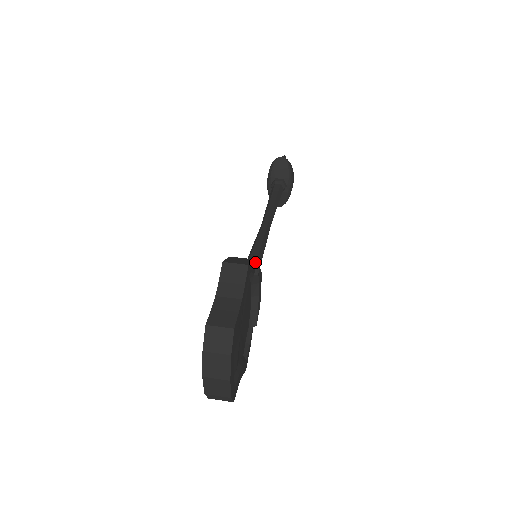
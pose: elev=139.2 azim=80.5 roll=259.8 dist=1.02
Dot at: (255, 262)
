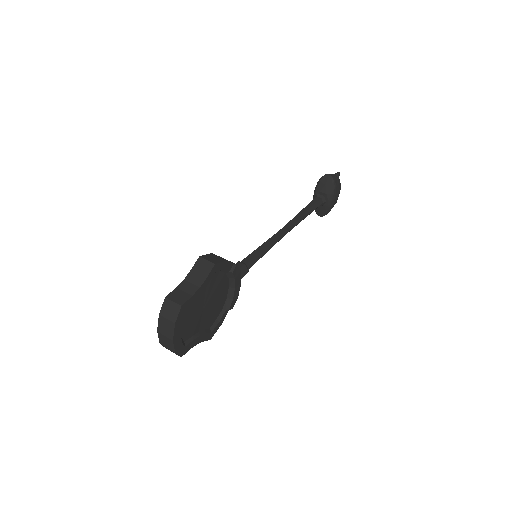
Dot at: (248, 261)
